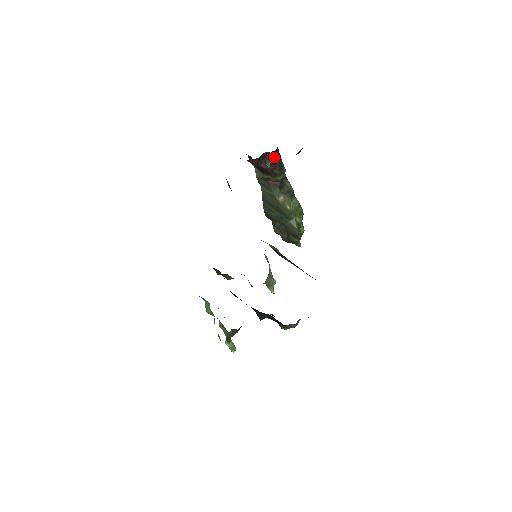
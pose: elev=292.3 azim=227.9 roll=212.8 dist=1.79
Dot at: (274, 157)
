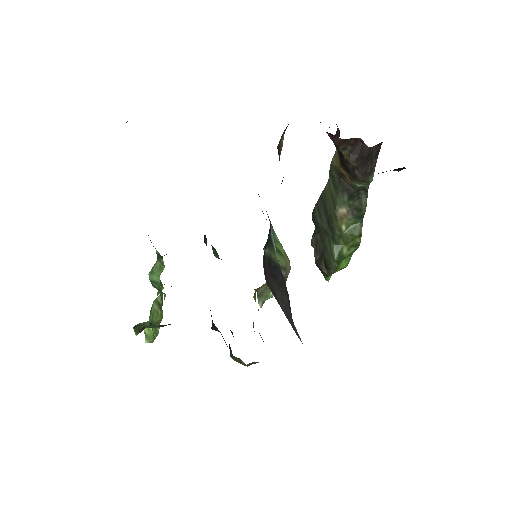
Dot at: (367, 153)
